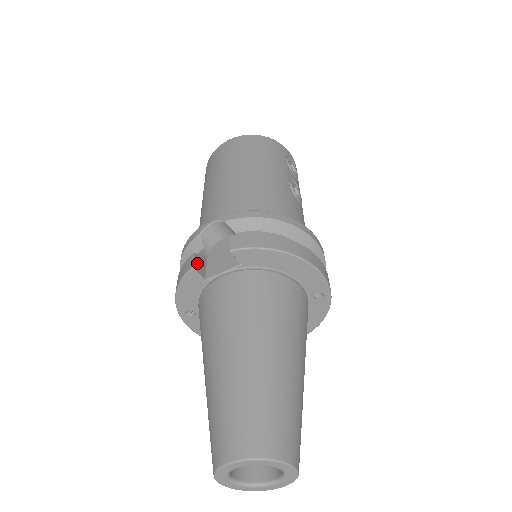
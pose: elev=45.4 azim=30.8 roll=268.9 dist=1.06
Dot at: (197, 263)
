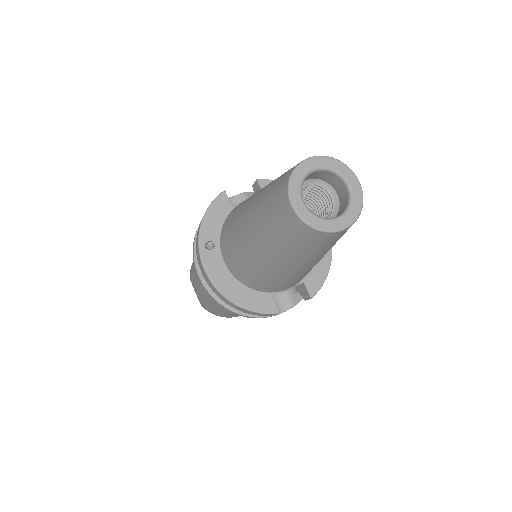
Dot at: occluded
